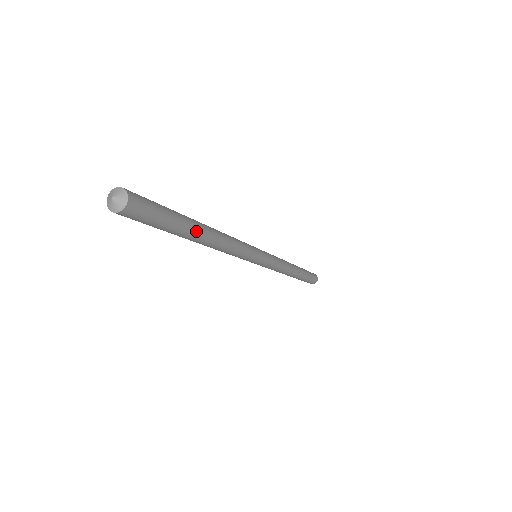
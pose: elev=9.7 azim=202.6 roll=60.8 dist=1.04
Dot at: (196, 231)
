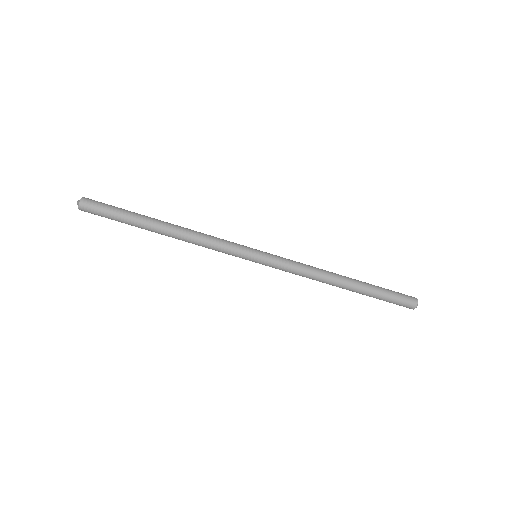
Dot at: (148, 224)
